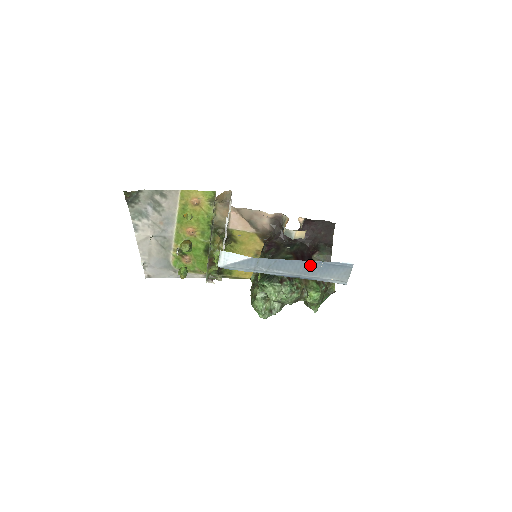
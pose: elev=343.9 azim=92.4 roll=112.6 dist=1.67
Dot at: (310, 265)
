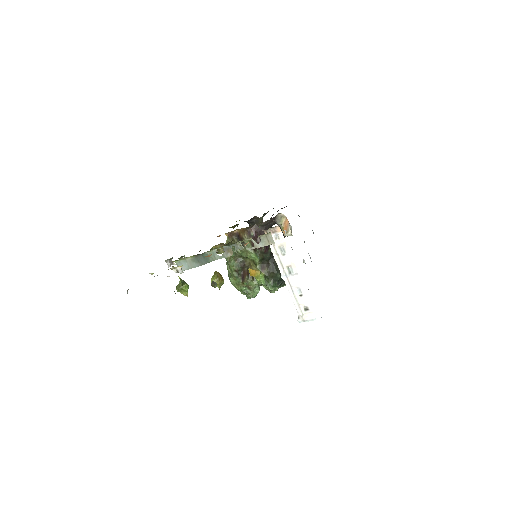
Dot at: occluded
